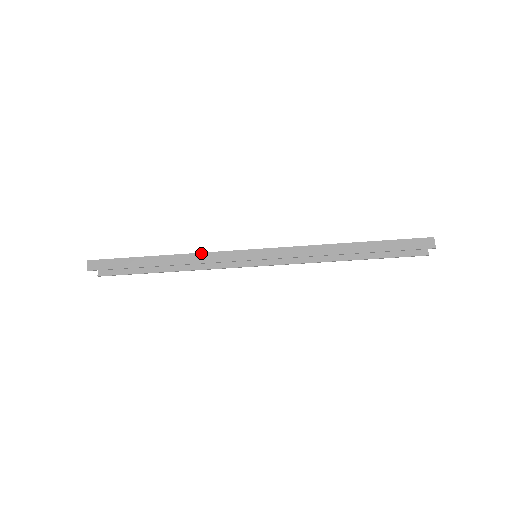
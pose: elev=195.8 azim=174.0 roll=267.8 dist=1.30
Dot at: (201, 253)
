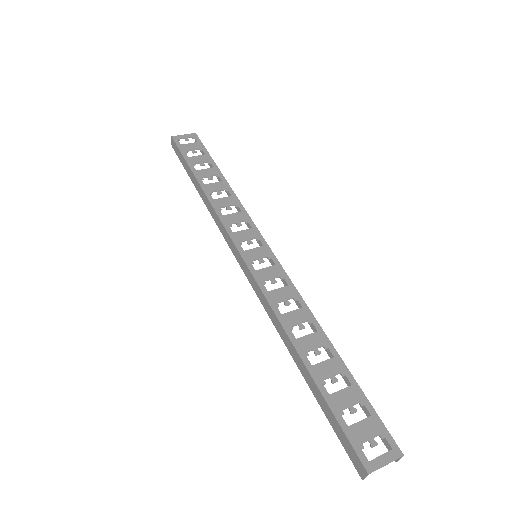
Dot at: (216, 213)
